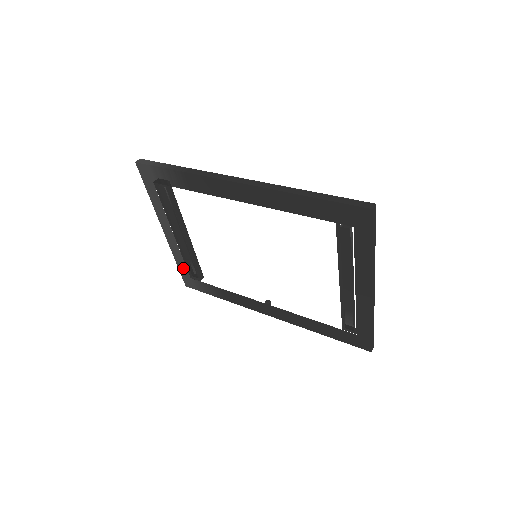
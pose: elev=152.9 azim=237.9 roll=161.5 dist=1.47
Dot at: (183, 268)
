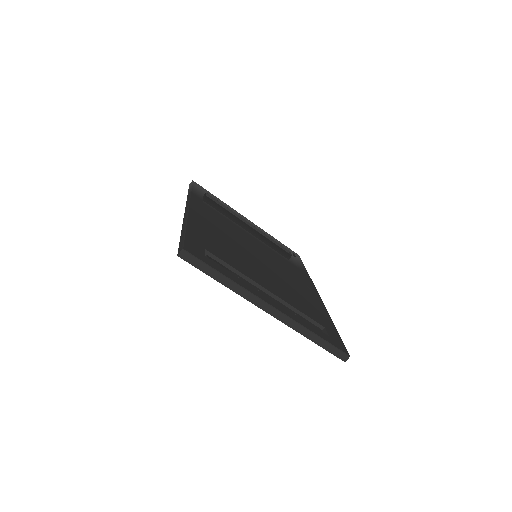
Dot at: occluded
